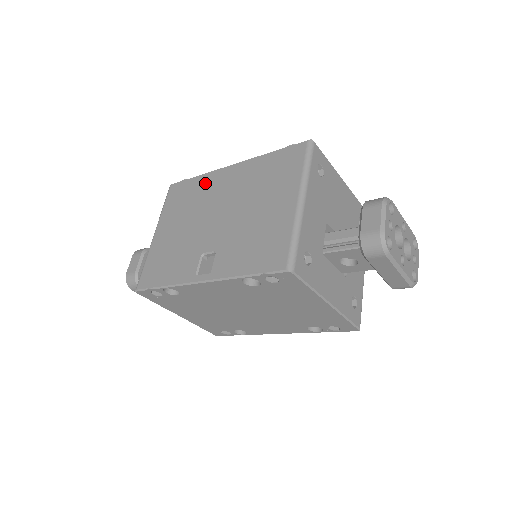
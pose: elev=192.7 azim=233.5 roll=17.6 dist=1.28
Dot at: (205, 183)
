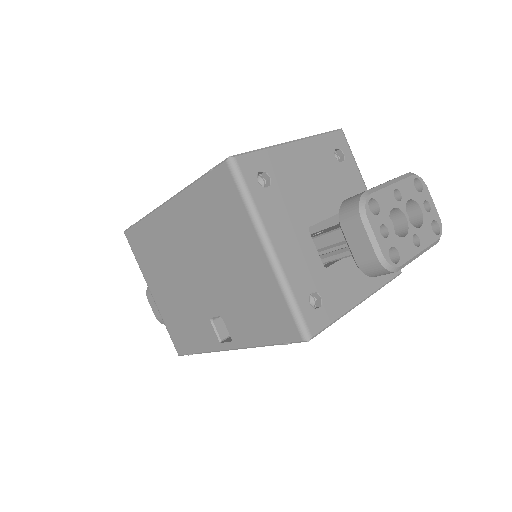
Dot at: (155, 230)
